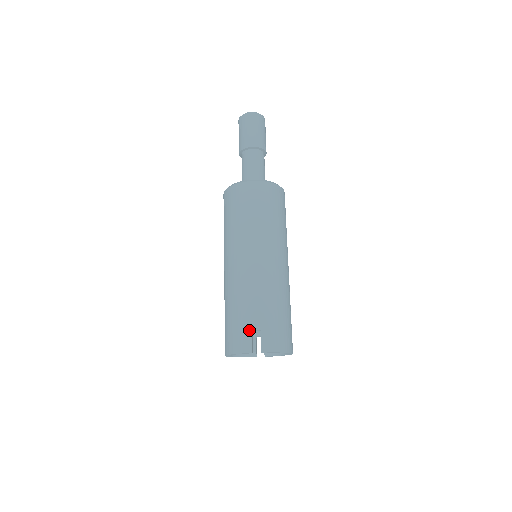
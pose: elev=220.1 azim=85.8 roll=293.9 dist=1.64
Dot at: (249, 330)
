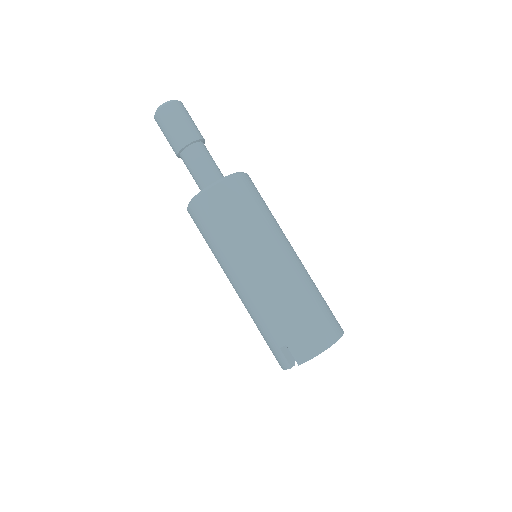
Dot at: (277, 348)
